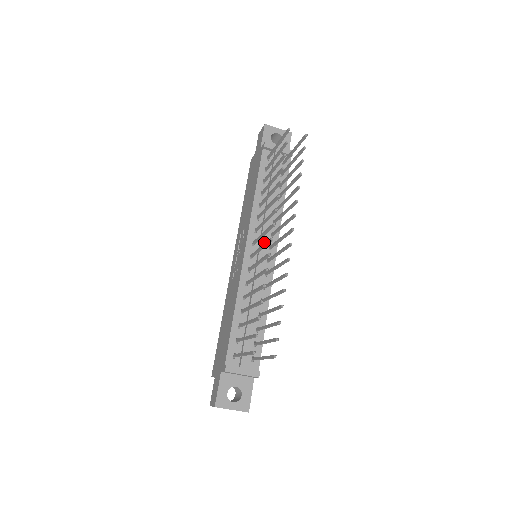
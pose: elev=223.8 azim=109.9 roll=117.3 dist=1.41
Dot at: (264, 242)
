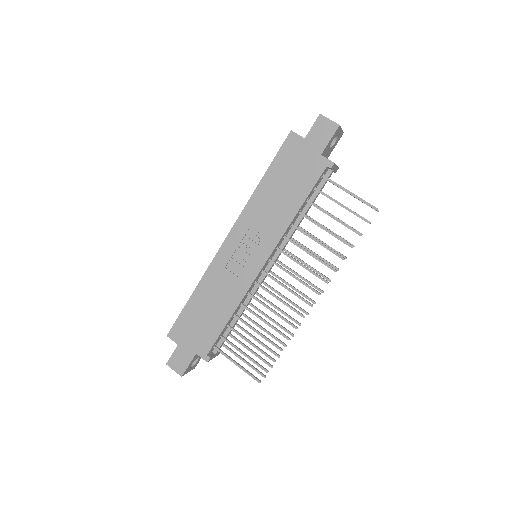
Dot at: occluded
